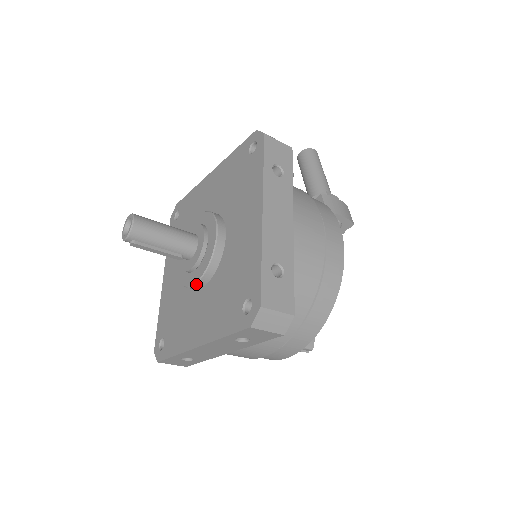
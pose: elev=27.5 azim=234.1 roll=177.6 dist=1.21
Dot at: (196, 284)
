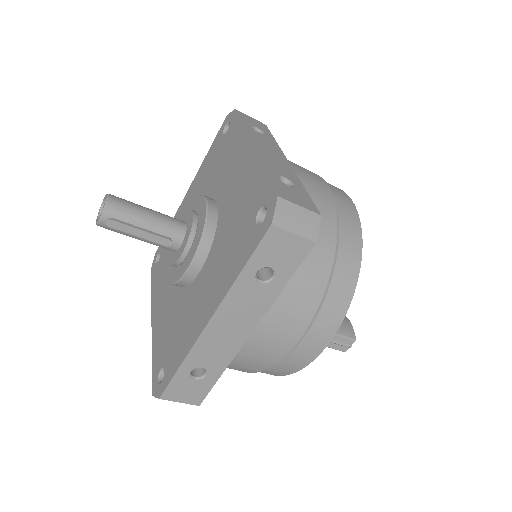
Dot at: (193, 262)
